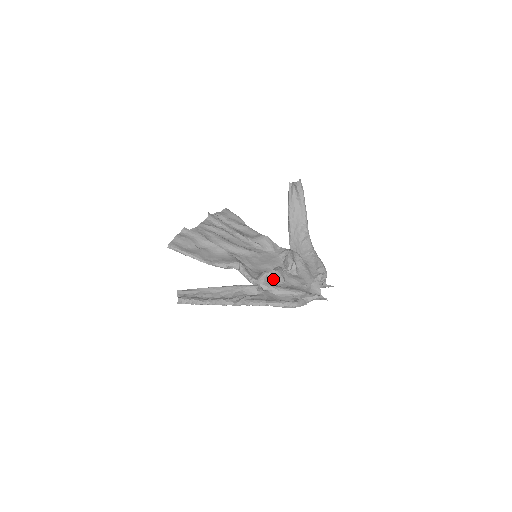
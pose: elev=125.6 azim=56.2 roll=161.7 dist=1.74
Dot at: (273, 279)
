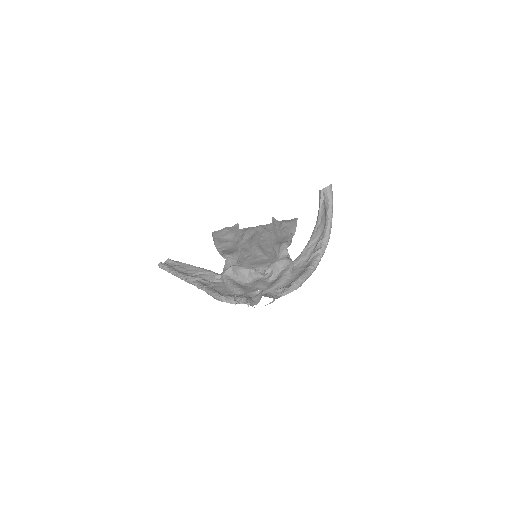
Dot at: (236, 274)
